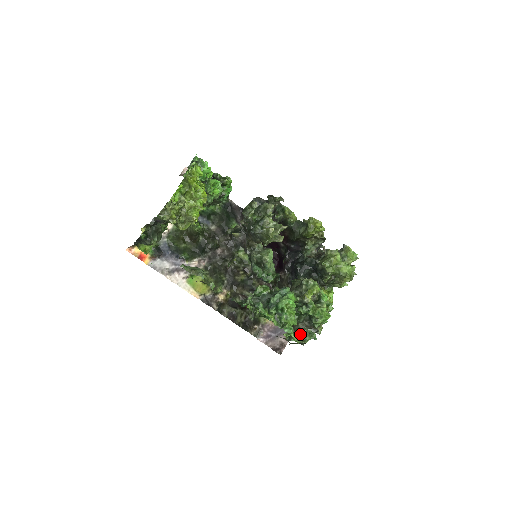
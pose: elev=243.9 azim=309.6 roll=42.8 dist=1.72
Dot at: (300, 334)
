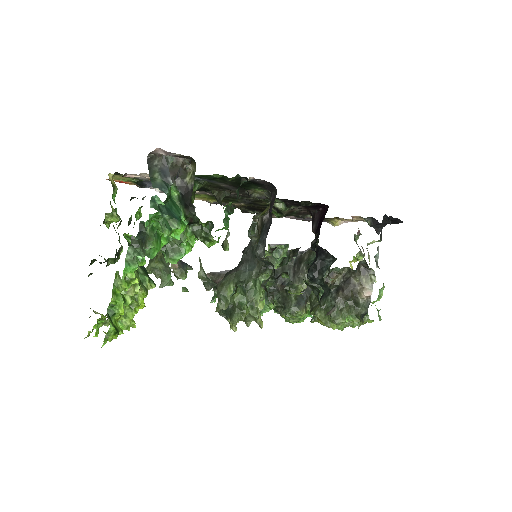
Dot at: occluded
